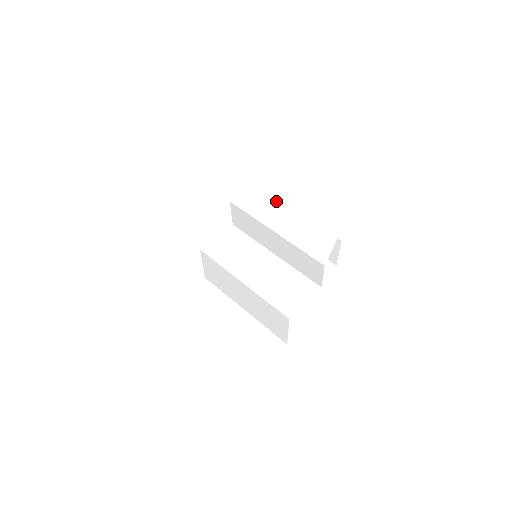
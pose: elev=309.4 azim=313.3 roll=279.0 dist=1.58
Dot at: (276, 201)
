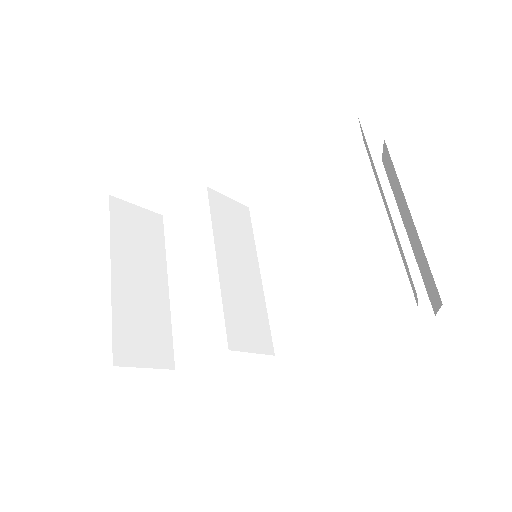
Dot at: (335, 235)
